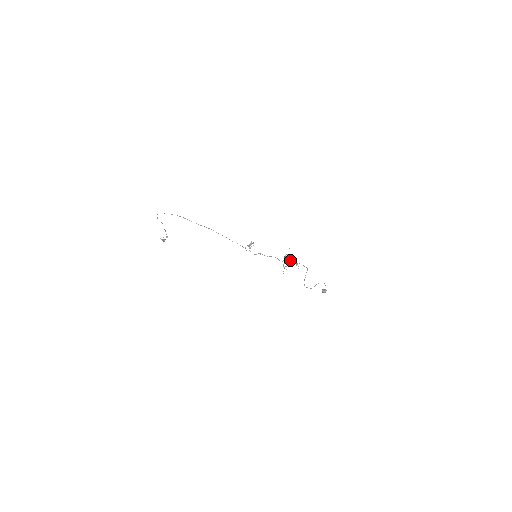
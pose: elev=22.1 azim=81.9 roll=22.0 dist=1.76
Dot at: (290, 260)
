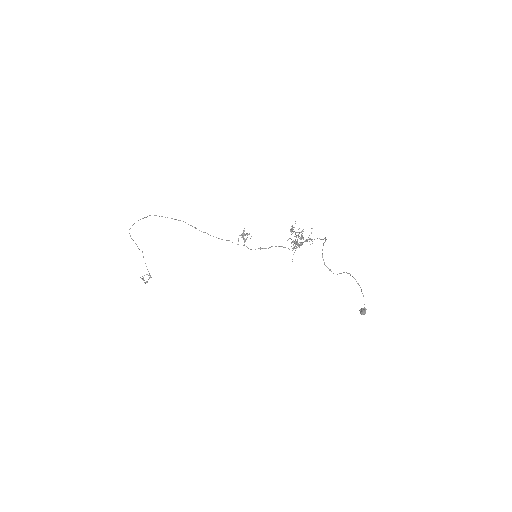
Dot at: (300, 239)
